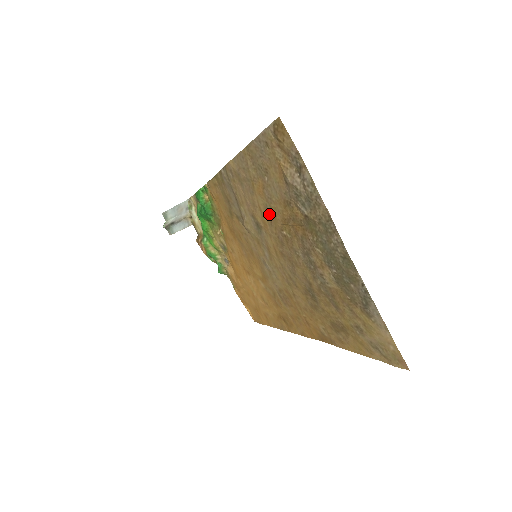
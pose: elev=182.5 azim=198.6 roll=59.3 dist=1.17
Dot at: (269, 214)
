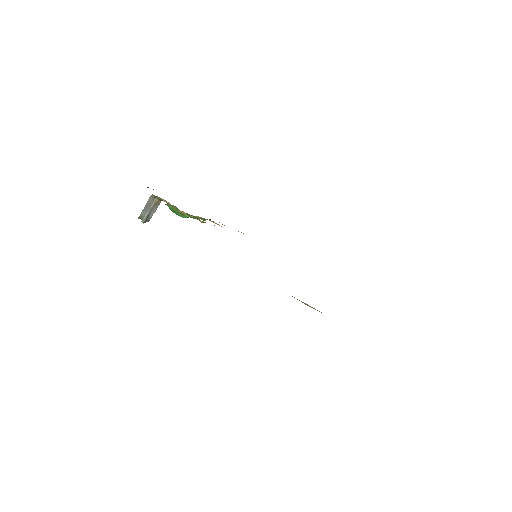
Dot at: occluded
